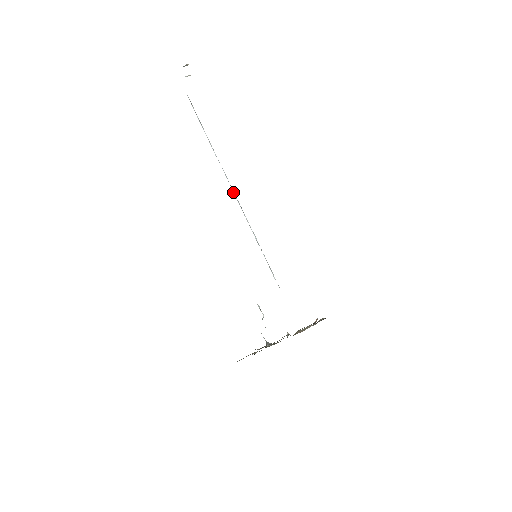
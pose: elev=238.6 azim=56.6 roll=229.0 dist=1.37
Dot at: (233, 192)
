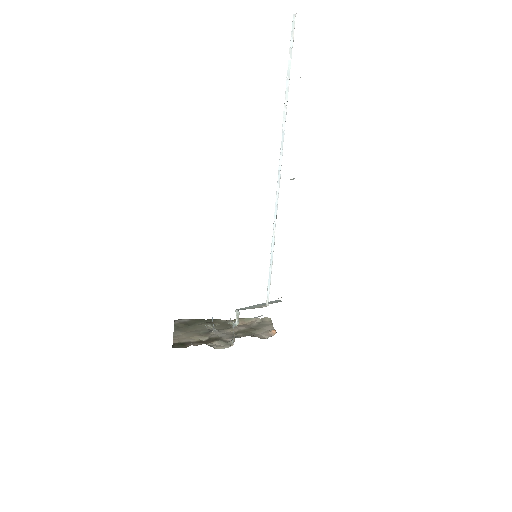
Dot at: (277, 185)
